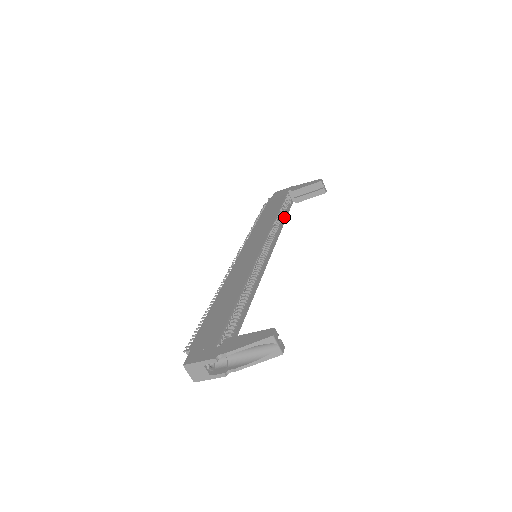
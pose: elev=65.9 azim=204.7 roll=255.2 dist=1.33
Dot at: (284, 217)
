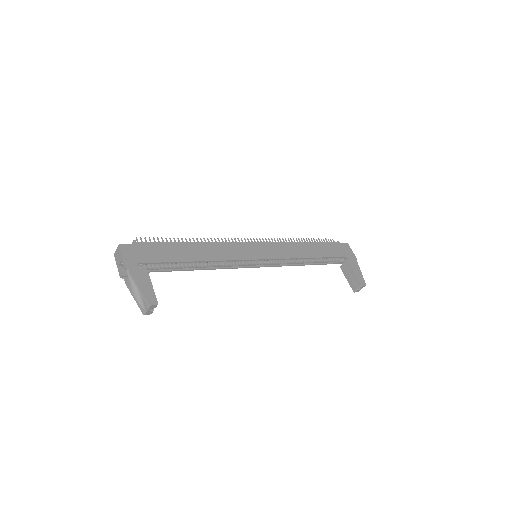
Dot at: (317, 263)
